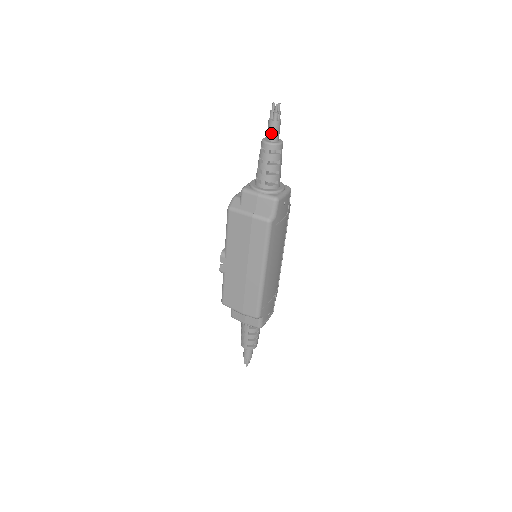
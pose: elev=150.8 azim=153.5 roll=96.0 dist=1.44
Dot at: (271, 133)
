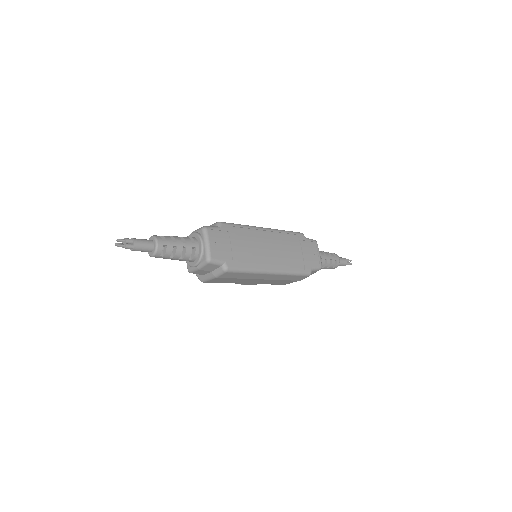
Dot at: (144, 251)
